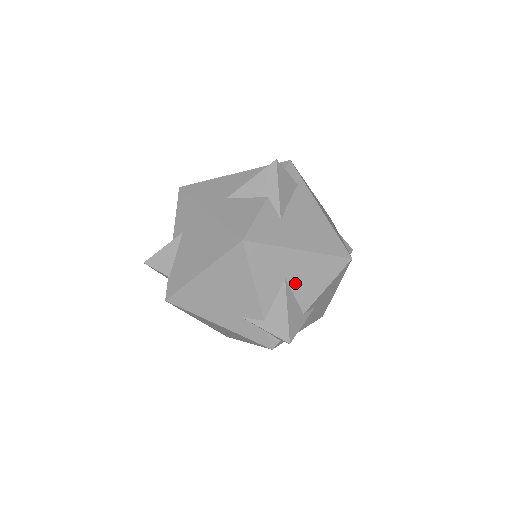
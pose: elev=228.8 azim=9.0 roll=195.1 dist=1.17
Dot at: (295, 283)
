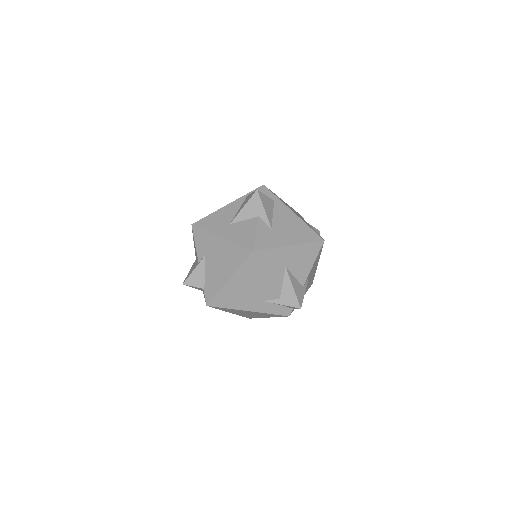
Dot at: (293, 268)
